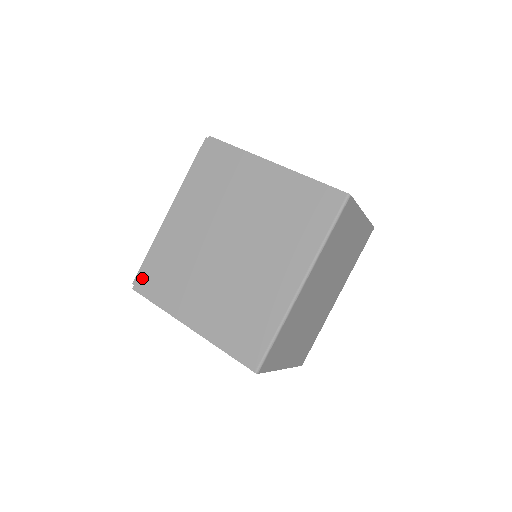
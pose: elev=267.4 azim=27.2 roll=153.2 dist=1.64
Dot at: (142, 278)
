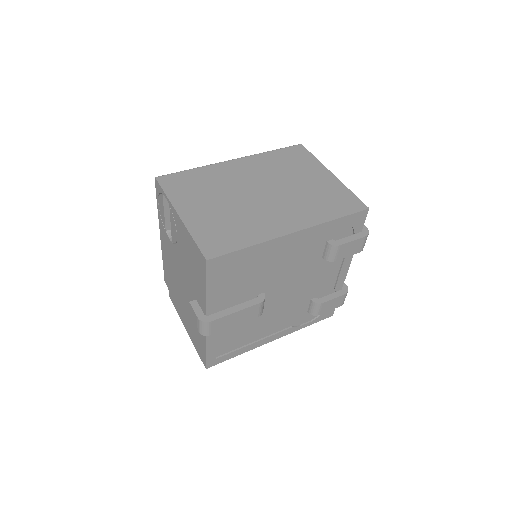
Dot at: occluded
